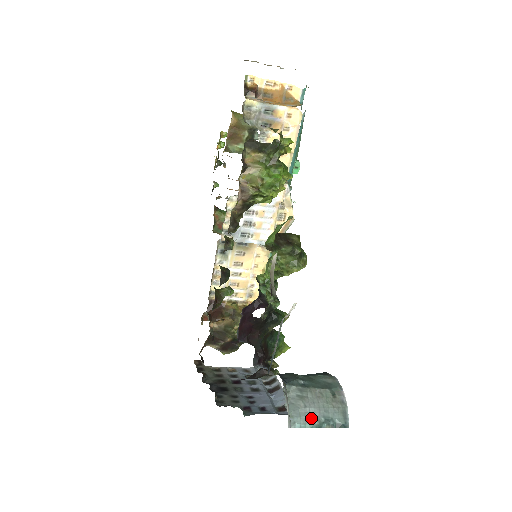
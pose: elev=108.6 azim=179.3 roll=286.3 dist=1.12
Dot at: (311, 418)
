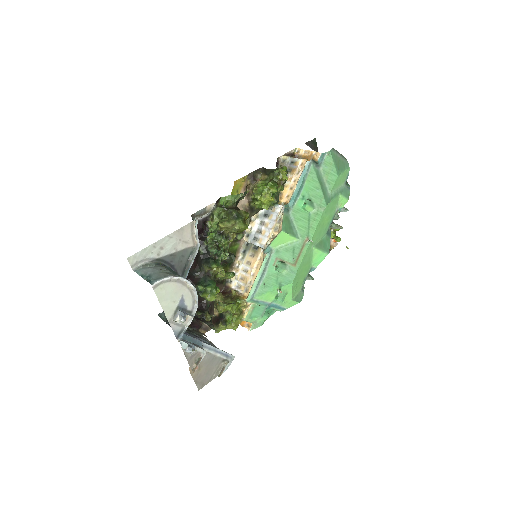
Dot at: (145, 271)
